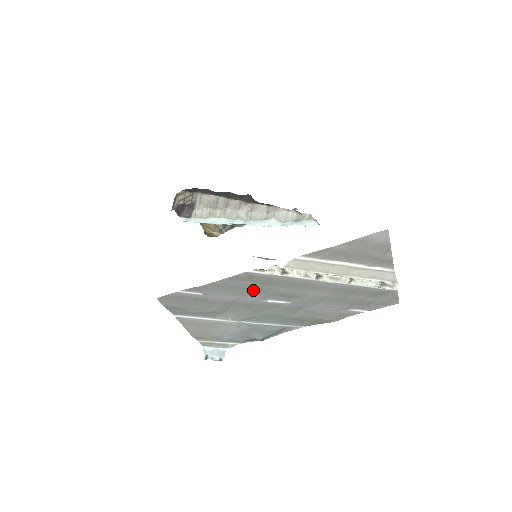
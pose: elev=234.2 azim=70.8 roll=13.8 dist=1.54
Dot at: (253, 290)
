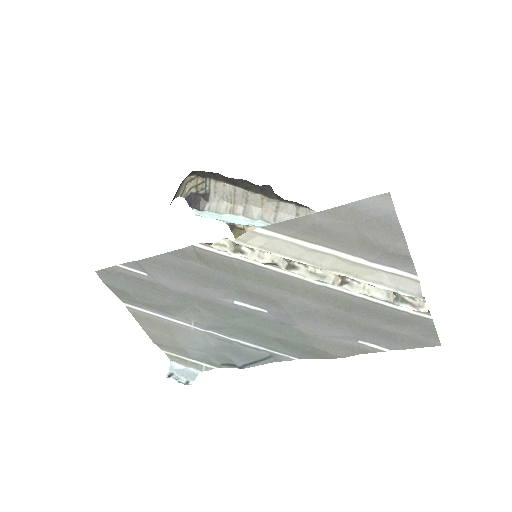
Dot at: (209, 279)
